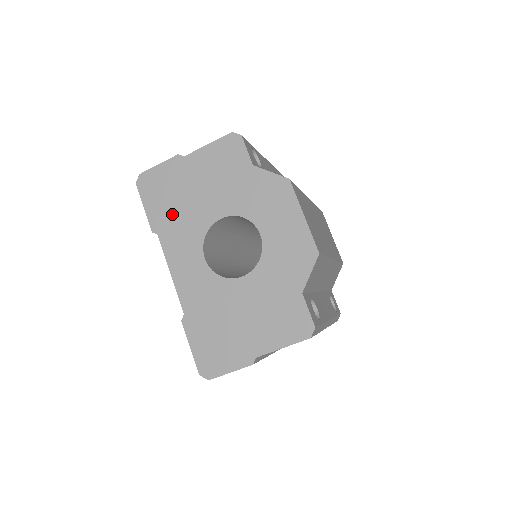
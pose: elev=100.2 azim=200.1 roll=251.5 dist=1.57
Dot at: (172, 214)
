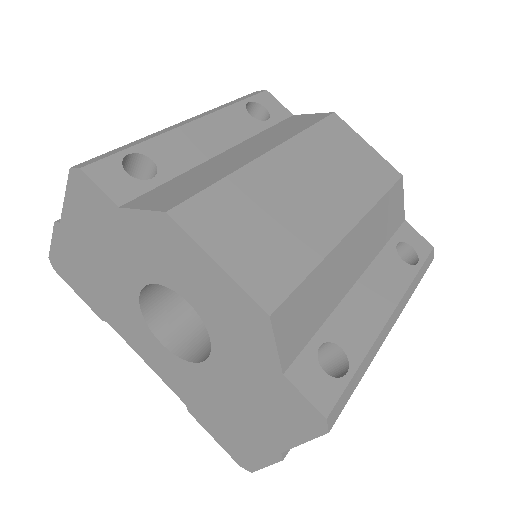
Dot at: (101, 297)
